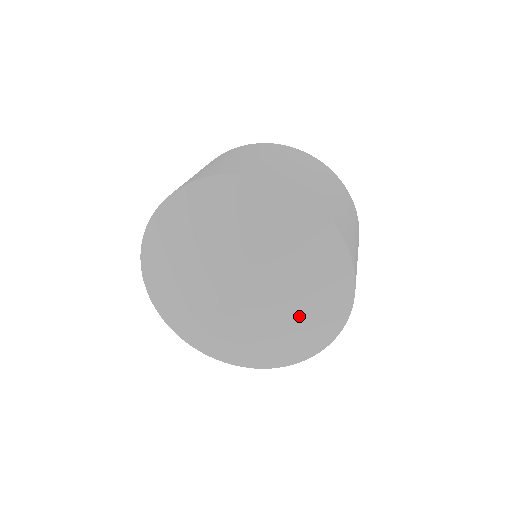
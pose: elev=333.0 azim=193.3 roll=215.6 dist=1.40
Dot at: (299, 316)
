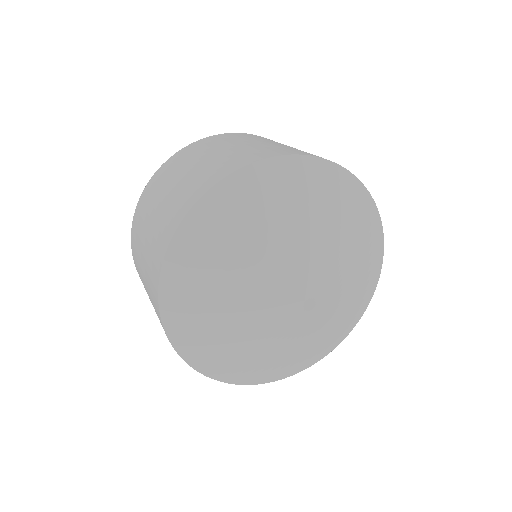
Dot at: (316, 337)
